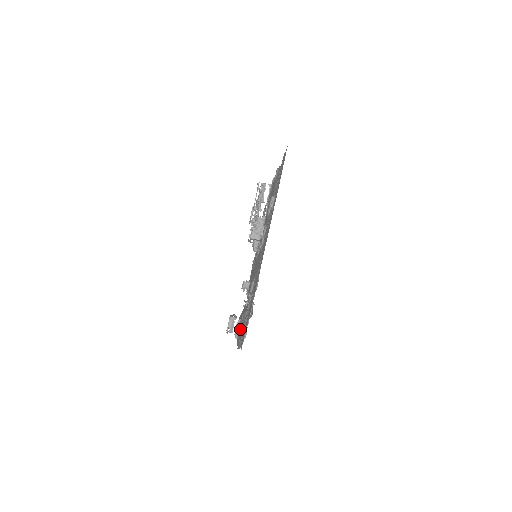
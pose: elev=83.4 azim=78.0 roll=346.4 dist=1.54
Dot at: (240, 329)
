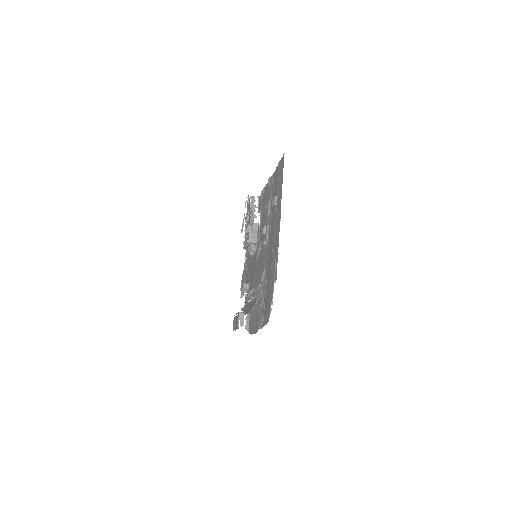
Dot at: (252, 319)
